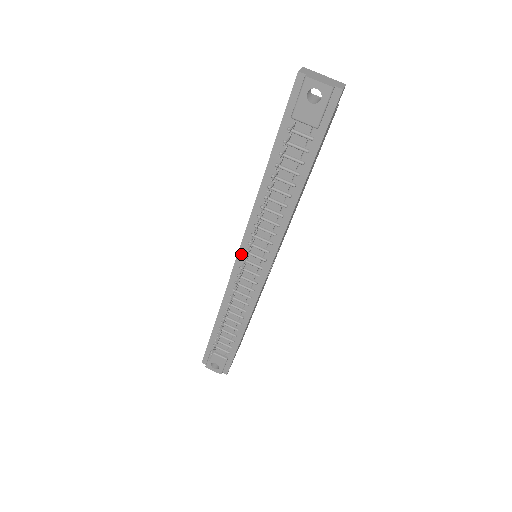
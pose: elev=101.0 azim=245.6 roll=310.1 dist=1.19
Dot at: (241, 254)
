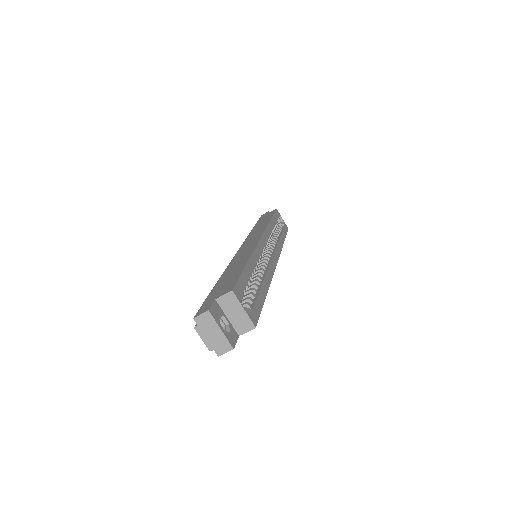
Dot at: occluded
